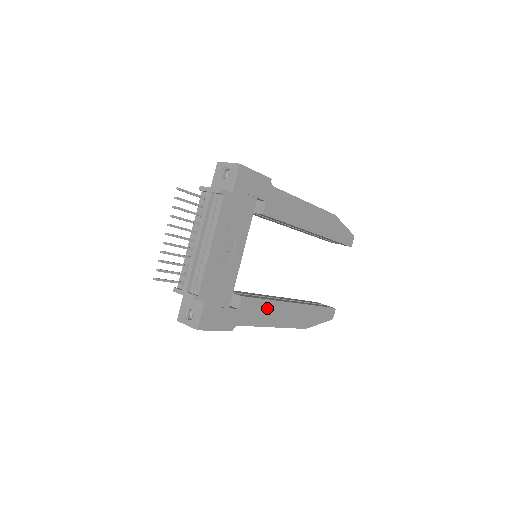
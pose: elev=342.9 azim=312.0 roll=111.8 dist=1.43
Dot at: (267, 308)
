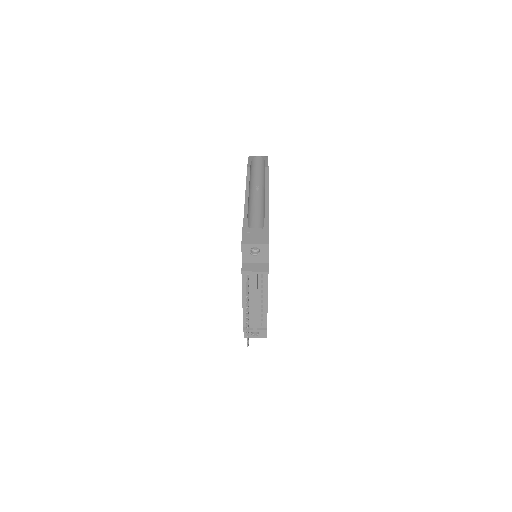
Dot at: occluded
